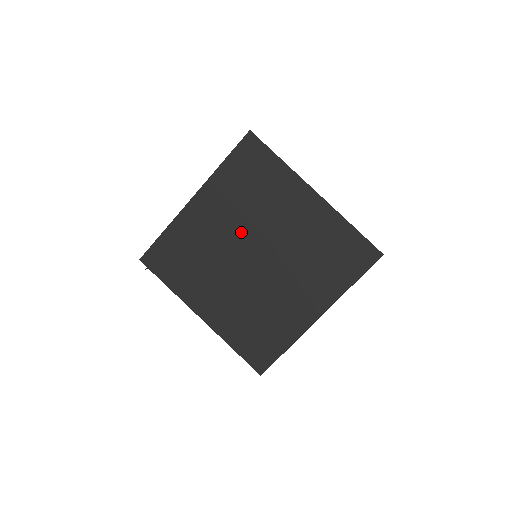
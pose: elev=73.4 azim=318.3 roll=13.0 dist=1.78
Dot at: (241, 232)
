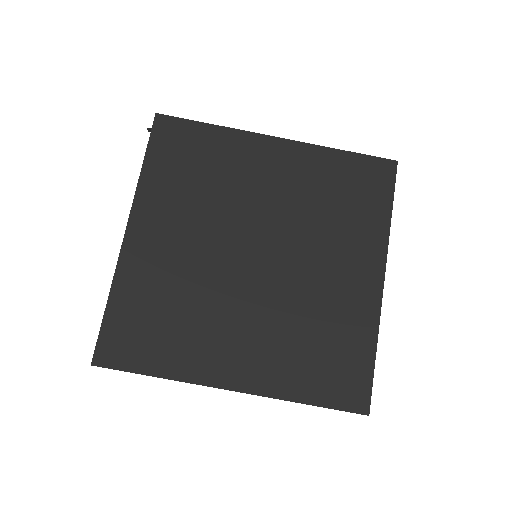
Dot at: (276, 218)
